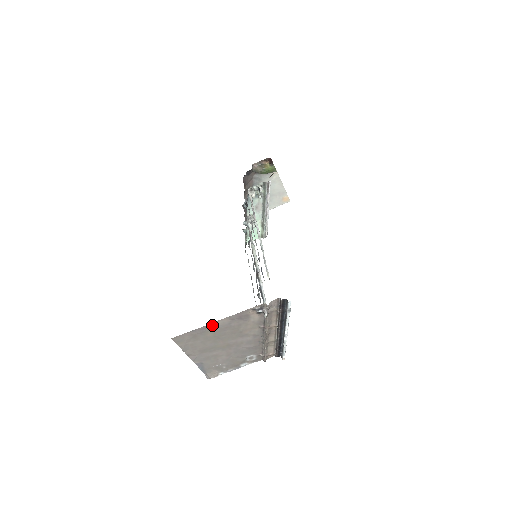
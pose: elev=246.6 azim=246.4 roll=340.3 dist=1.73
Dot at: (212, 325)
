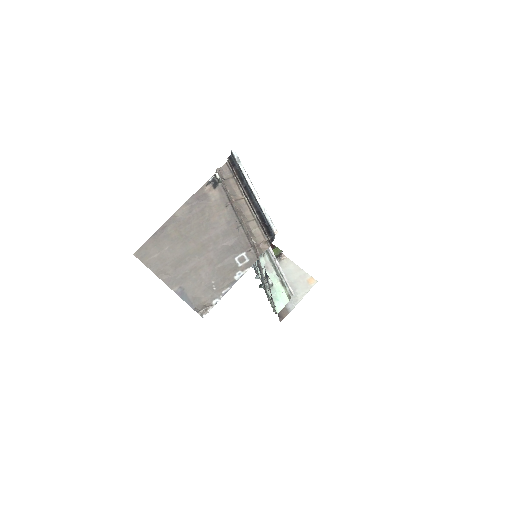
Dot at: (172, 220)
